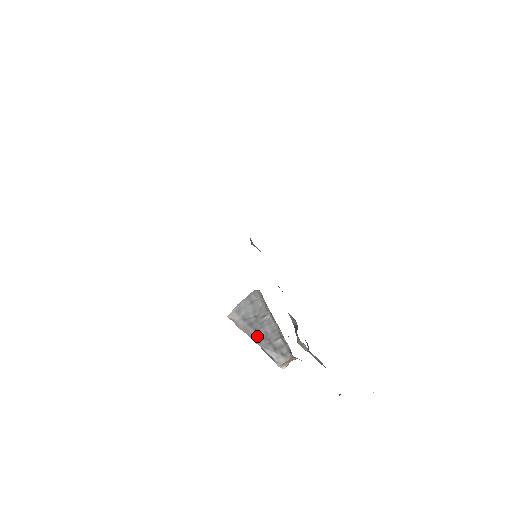
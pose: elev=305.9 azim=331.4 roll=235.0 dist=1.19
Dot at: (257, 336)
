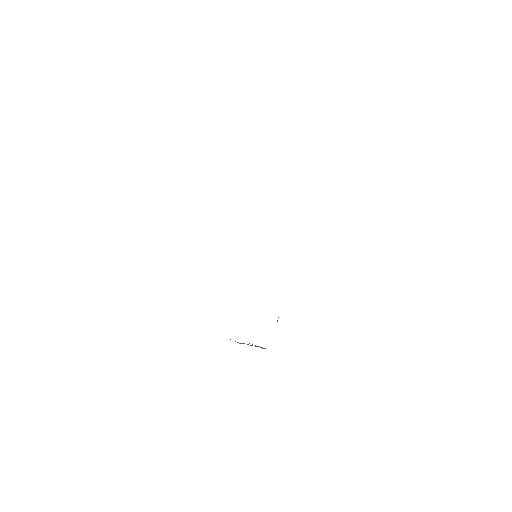
Dot at: occluded
